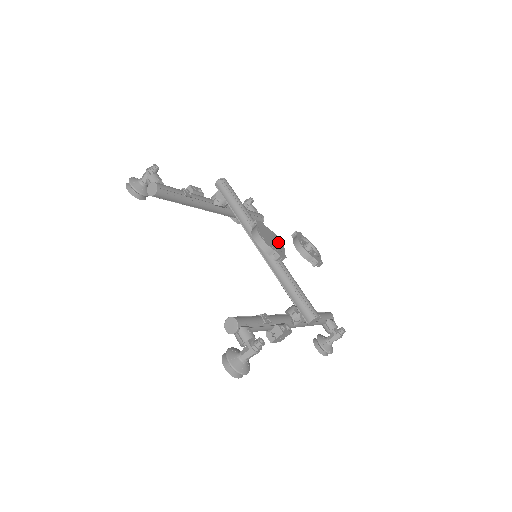
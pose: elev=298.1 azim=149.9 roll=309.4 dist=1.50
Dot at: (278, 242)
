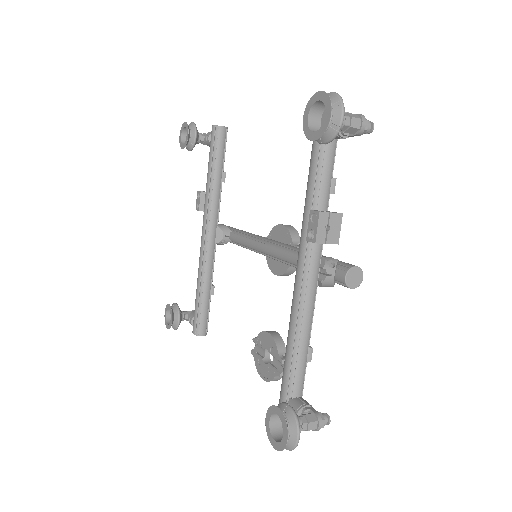
Dot at: occluded
